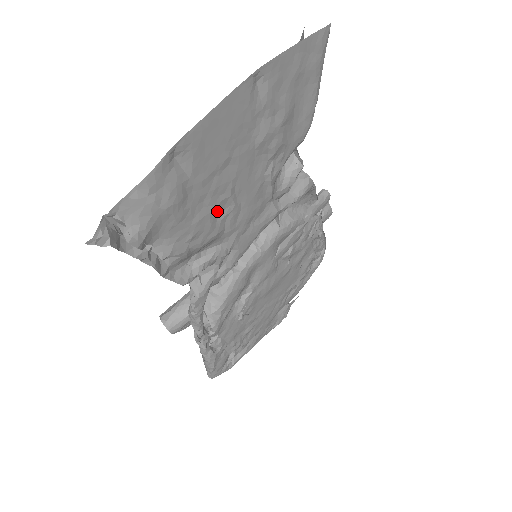
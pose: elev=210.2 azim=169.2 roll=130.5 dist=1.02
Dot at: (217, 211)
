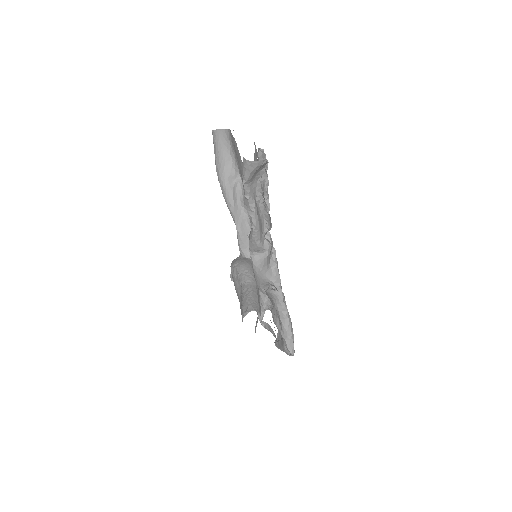
Dot at: occluded
